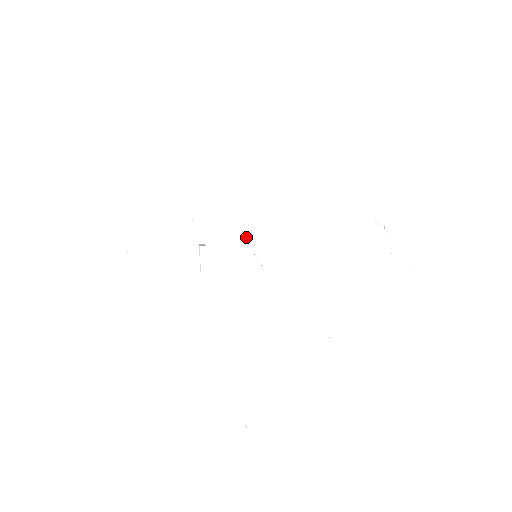
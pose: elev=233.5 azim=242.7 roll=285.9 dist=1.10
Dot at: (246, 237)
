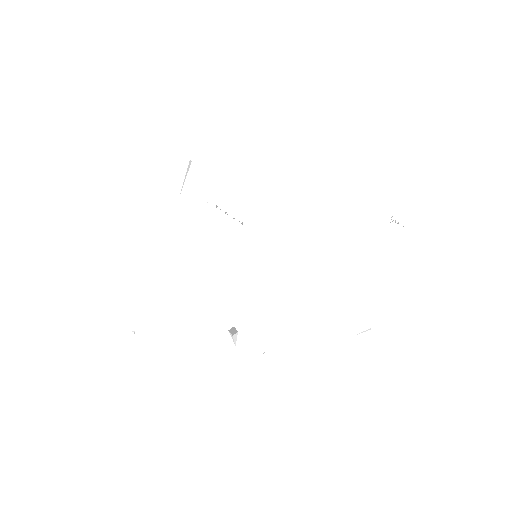
Dot at: (222, 209)
